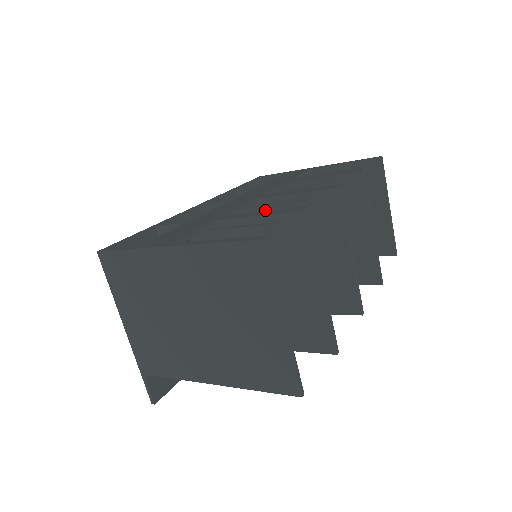
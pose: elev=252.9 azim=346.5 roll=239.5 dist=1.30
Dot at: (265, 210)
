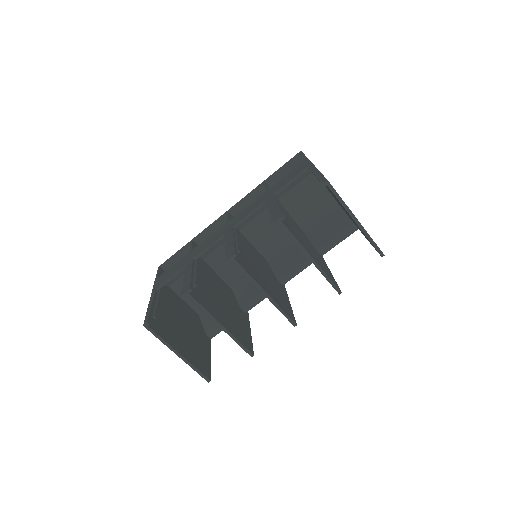
Dot at: occluded
